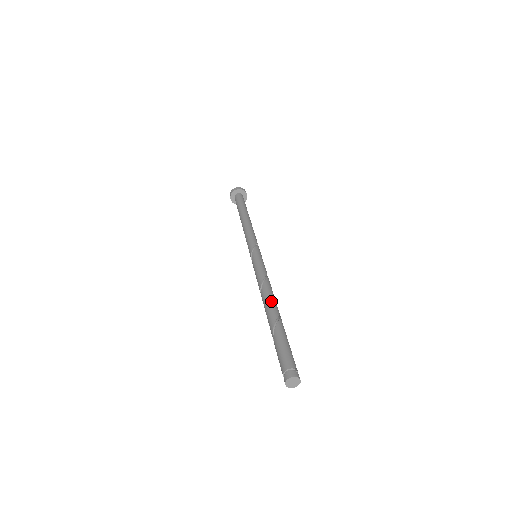
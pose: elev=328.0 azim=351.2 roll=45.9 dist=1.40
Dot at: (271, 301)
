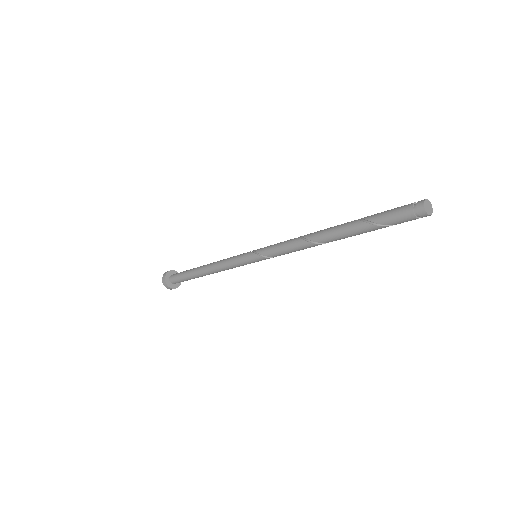
Dot at: occluded
